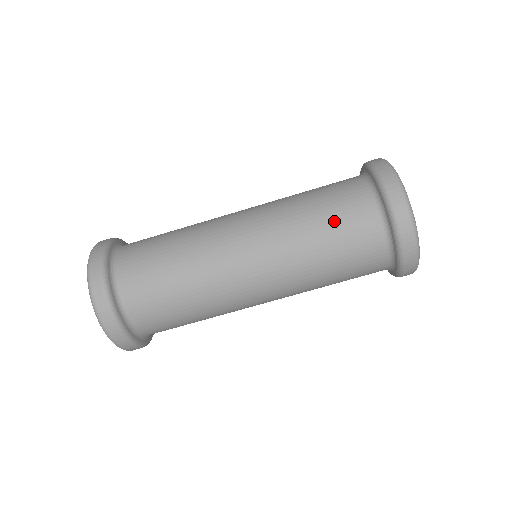
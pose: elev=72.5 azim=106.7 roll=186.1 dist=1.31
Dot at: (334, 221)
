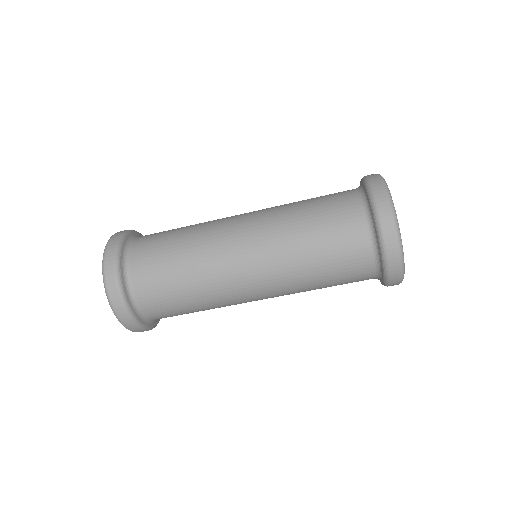
Dot at: (322, 211)
